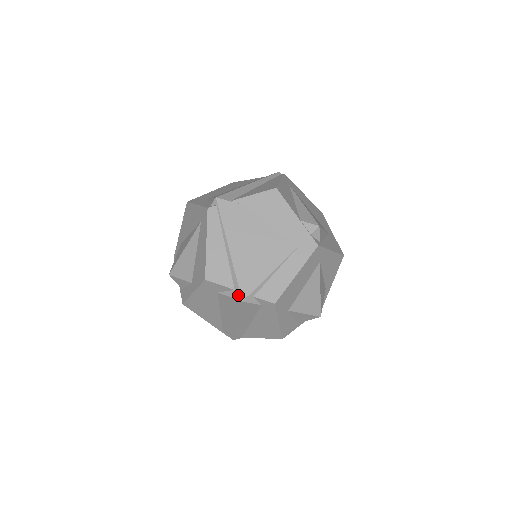
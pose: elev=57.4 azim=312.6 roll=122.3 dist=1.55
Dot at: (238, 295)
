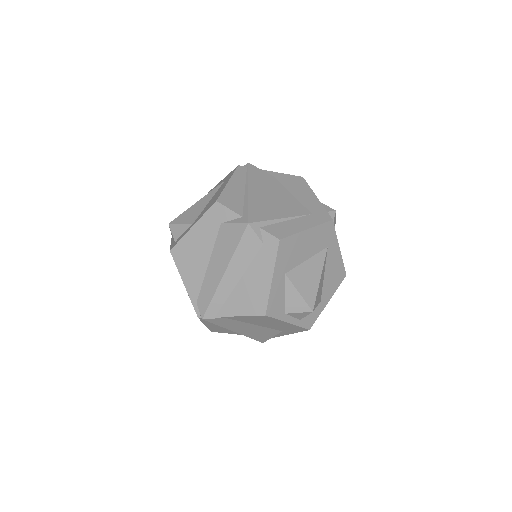
Dot at: (245, 219)
